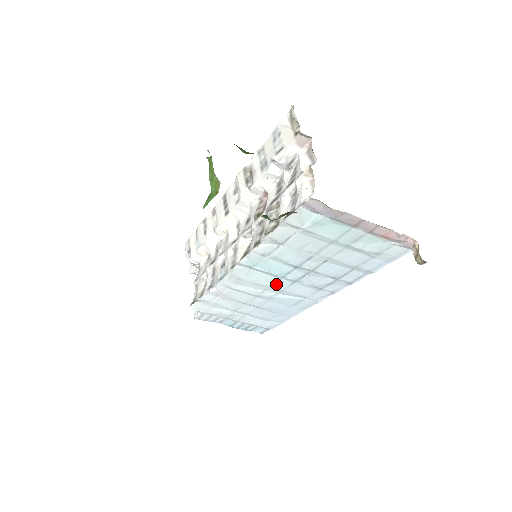
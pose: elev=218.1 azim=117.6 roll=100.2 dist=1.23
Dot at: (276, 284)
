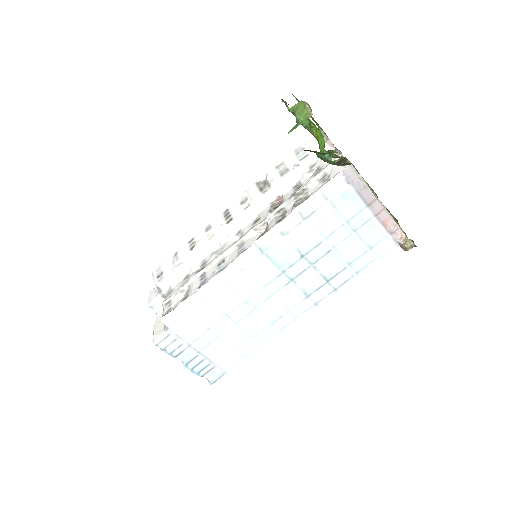
Dot at: (272, 283)
